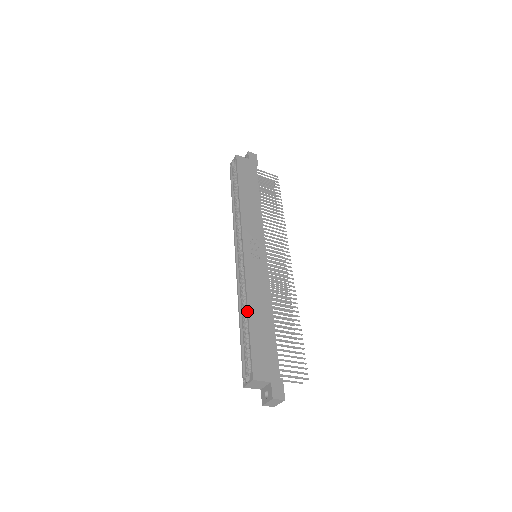
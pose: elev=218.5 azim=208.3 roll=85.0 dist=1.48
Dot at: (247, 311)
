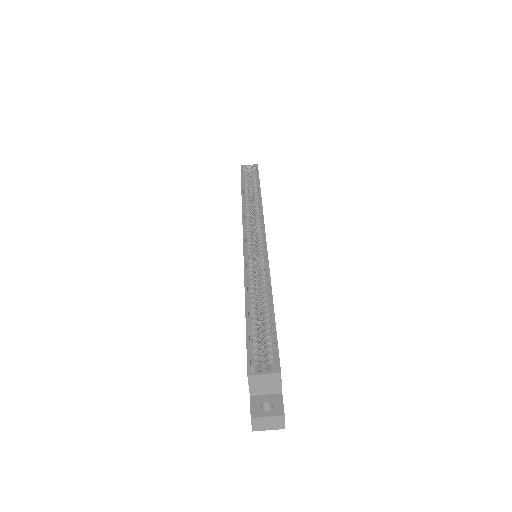
Dot at: (271, 294)
